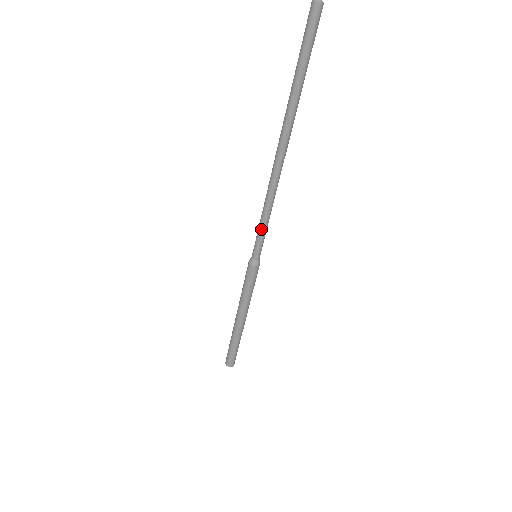
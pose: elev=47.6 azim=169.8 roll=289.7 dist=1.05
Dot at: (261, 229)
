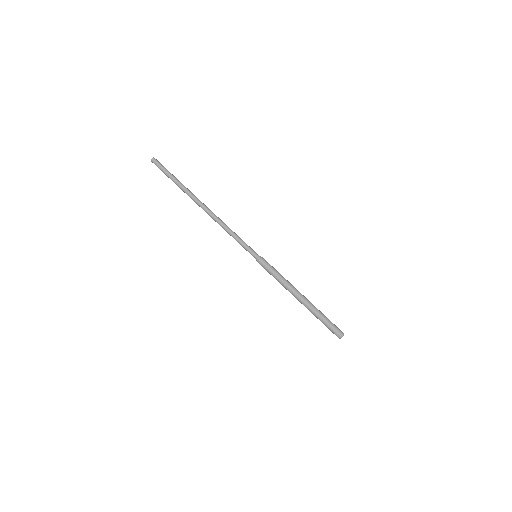
Dot at: occluded
